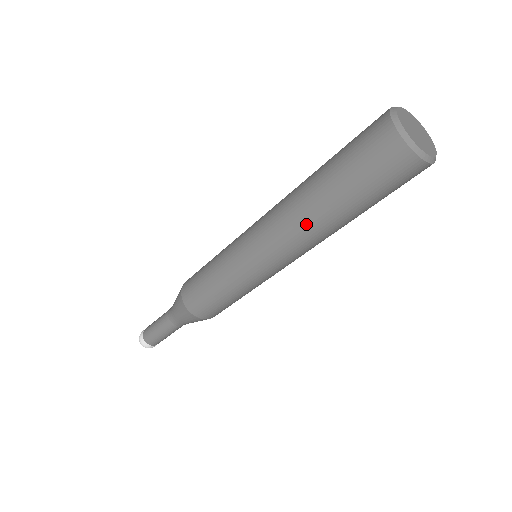
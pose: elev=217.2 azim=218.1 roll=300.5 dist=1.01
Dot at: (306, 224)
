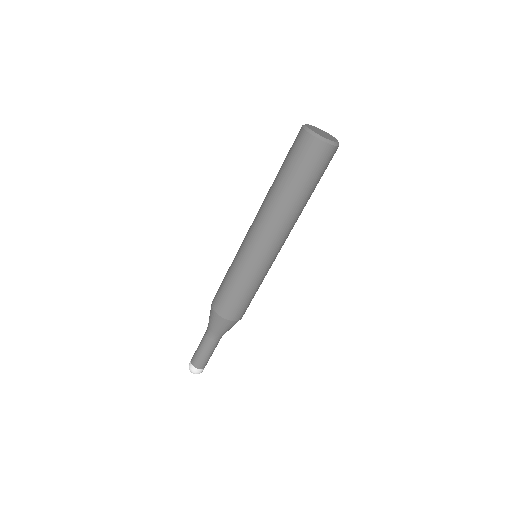
Dot at: (287, 215)
